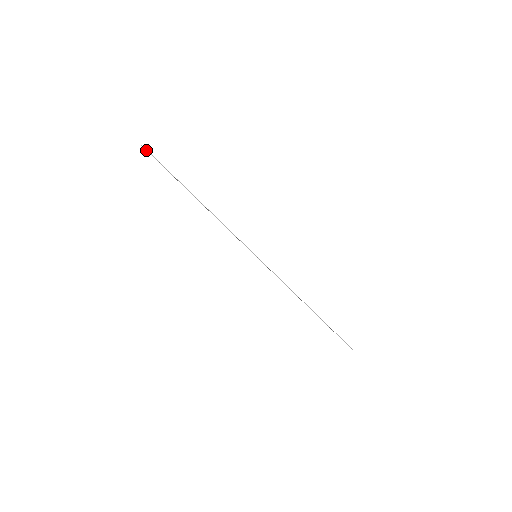
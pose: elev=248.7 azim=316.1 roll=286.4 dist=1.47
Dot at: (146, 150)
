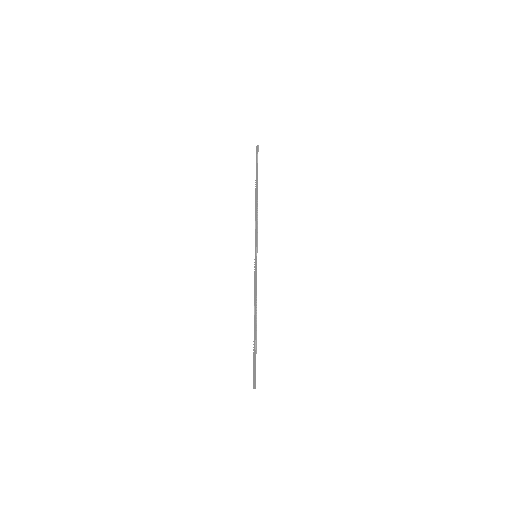
Dot at: (256, 150)
